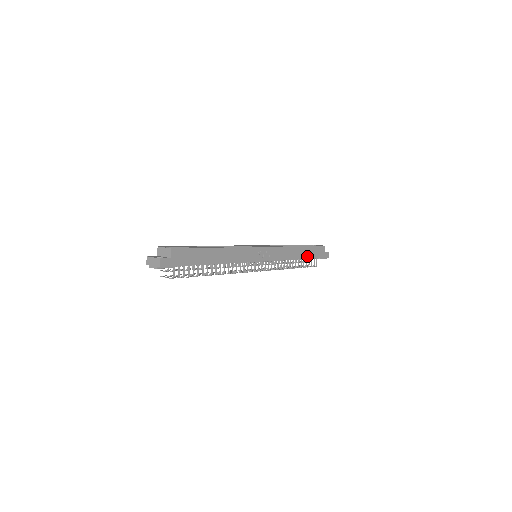
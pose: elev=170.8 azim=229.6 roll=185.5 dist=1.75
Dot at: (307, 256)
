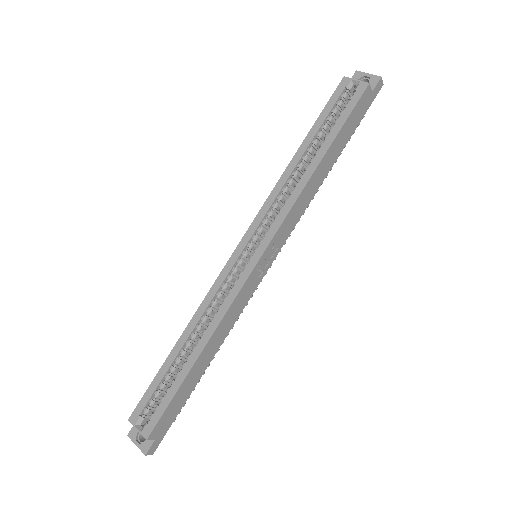
Dot at: (340, 148)
